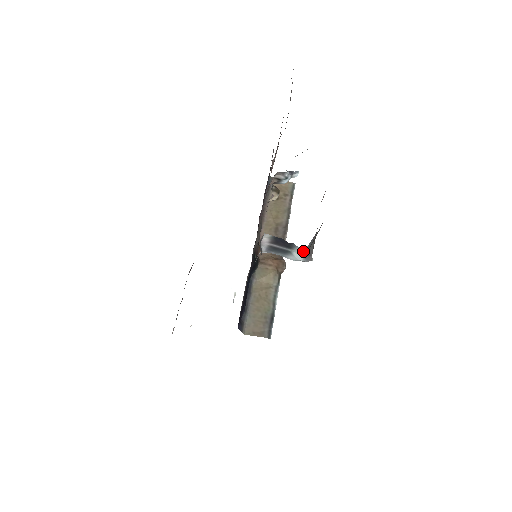
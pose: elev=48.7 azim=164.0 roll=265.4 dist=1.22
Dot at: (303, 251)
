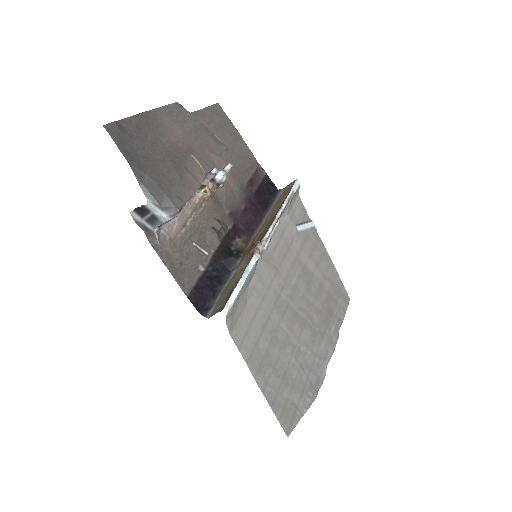
Dot at: (153, 206)
